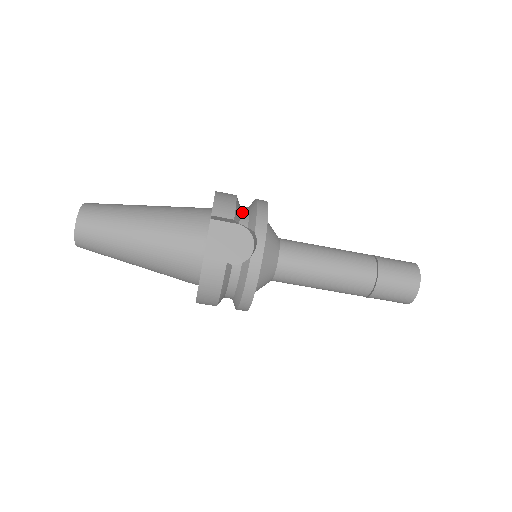
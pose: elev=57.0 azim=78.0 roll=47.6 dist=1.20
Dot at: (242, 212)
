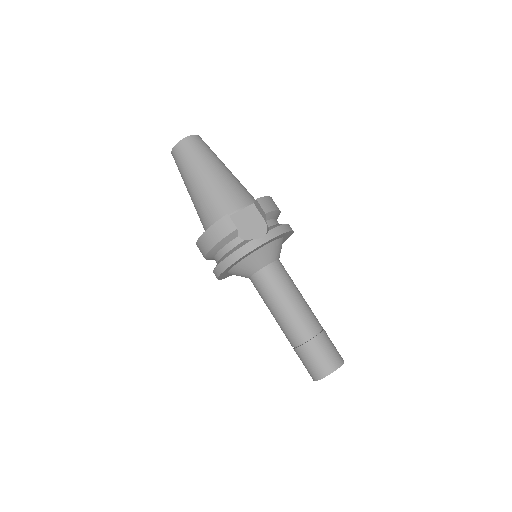
Dot at: (274, 220)
